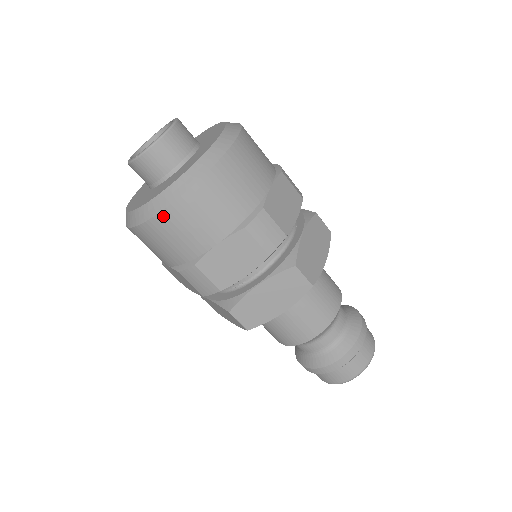
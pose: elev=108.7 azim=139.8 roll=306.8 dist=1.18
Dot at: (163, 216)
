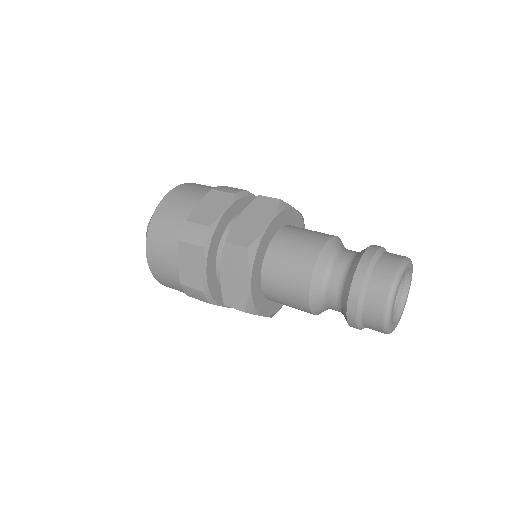
Dot at: (159, 208)
